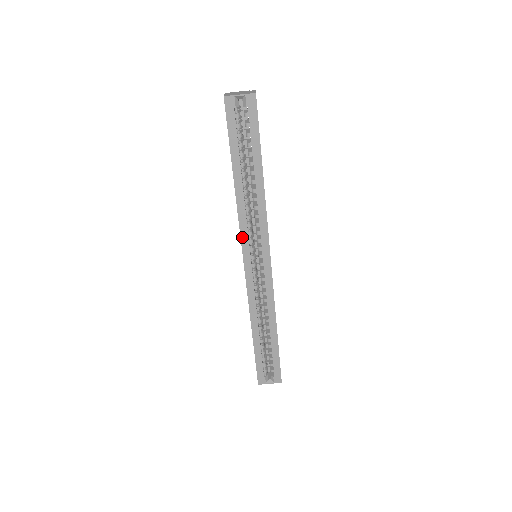
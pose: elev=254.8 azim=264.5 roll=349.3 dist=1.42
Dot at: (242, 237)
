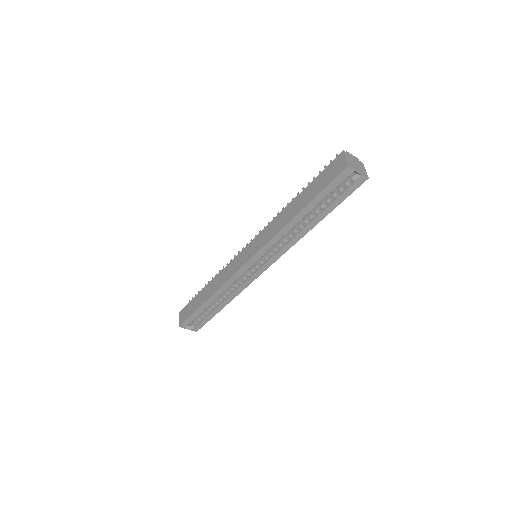
Dot at: (264, 247)
